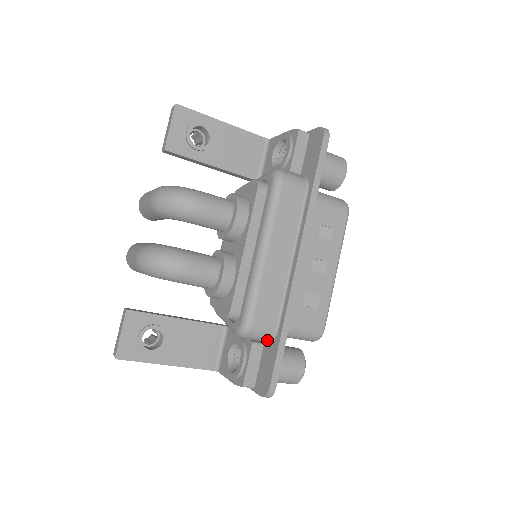
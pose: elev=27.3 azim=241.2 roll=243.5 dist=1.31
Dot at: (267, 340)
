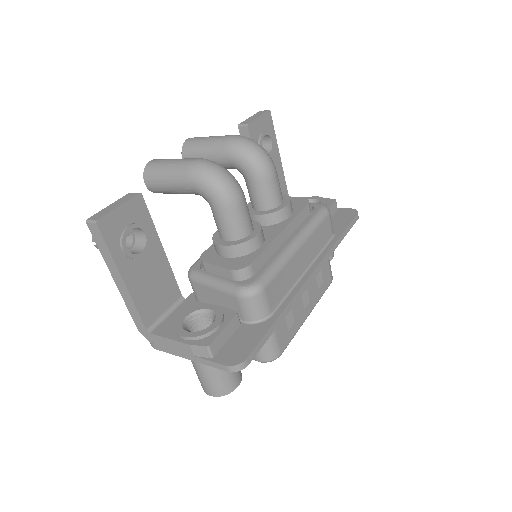
Dot at: (255, 318)
